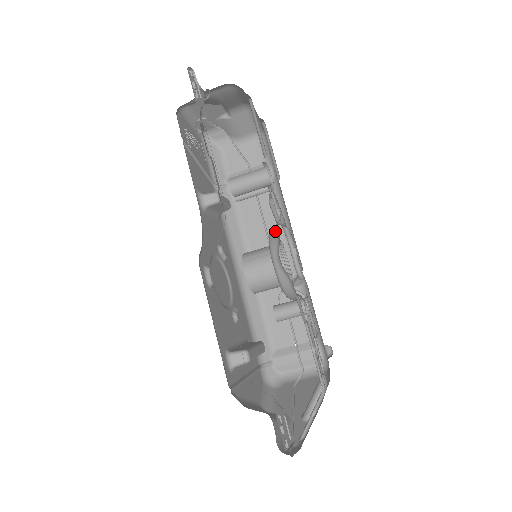
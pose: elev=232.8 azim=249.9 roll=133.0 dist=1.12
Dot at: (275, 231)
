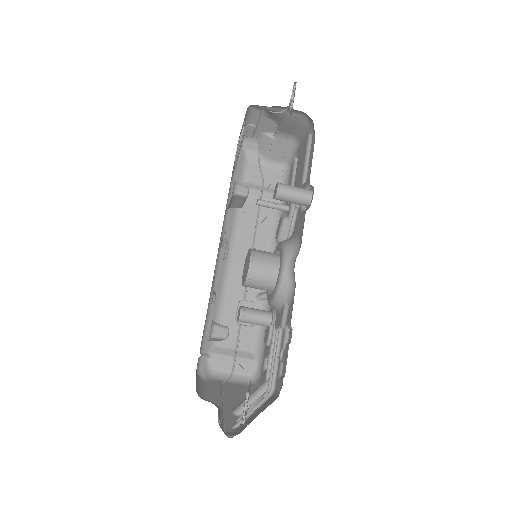
Dot at: (293, 243)
